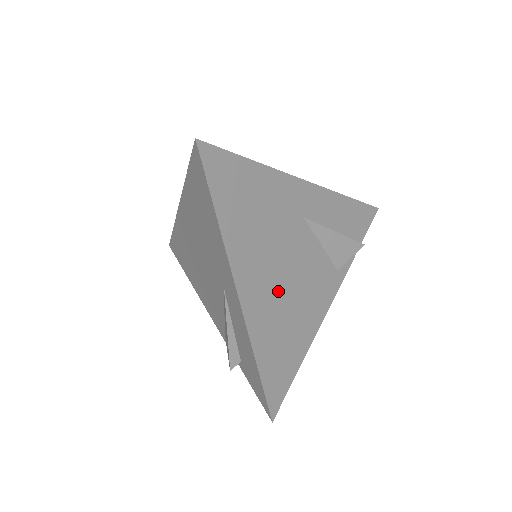
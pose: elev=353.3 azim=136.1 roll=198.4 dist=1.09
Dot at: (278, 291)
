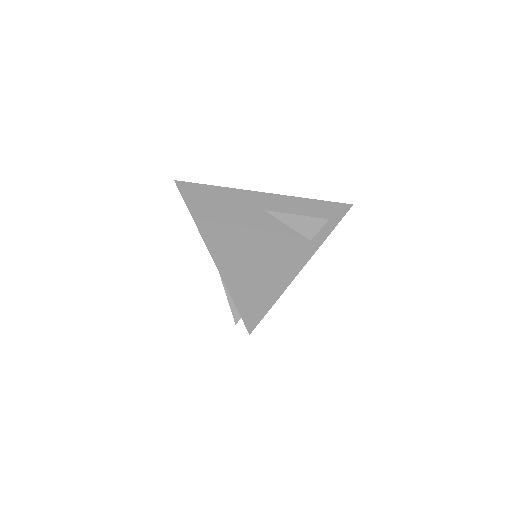
Dot at: (245, 249)
